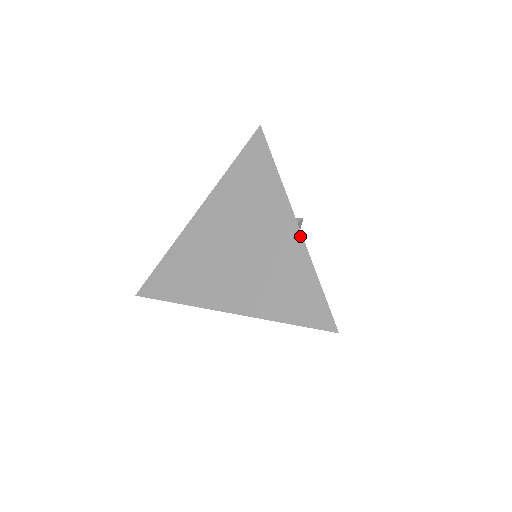
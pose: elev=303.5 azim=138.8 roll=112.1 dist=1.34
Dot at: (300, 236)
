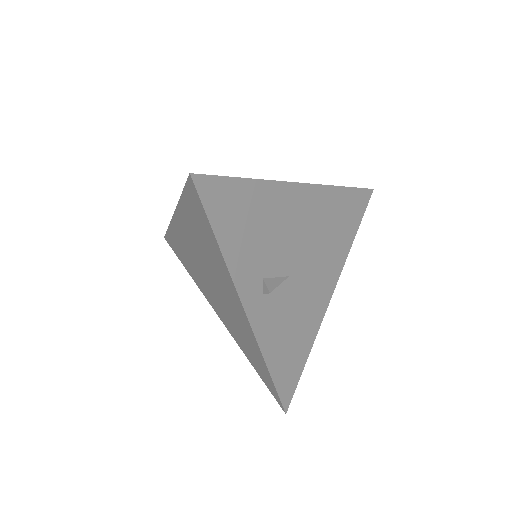
Dot at: (251, 330)
